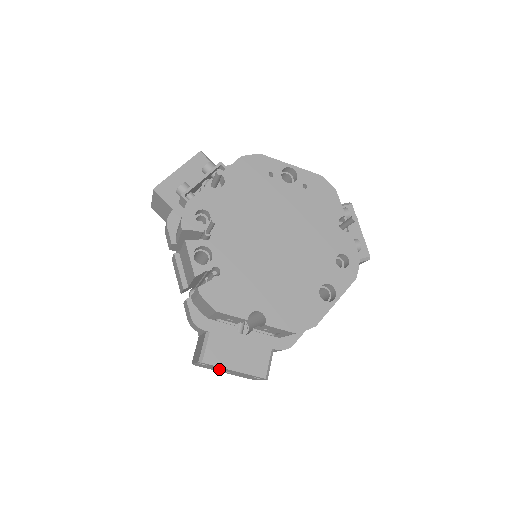
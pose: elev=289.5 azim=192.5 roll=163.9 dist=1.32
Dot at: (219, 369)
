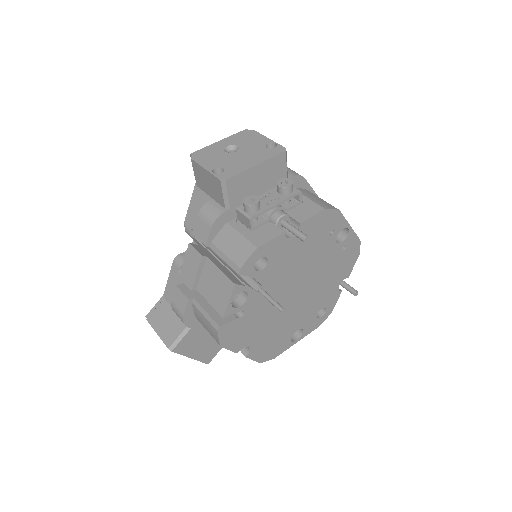
Dot at: occluded
